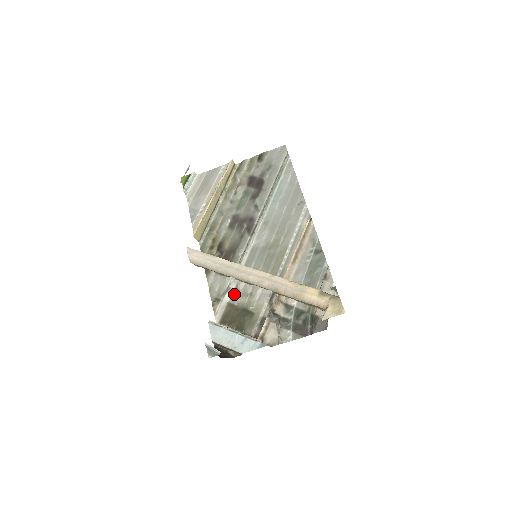
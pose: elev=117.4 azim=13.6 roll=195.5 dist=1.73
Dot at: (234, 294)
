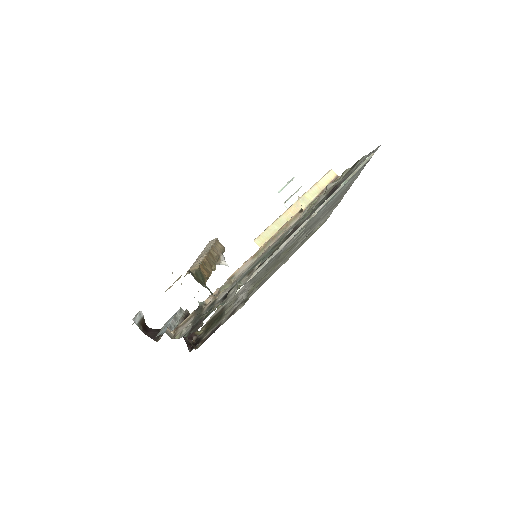
Dot at: (232, 298)
